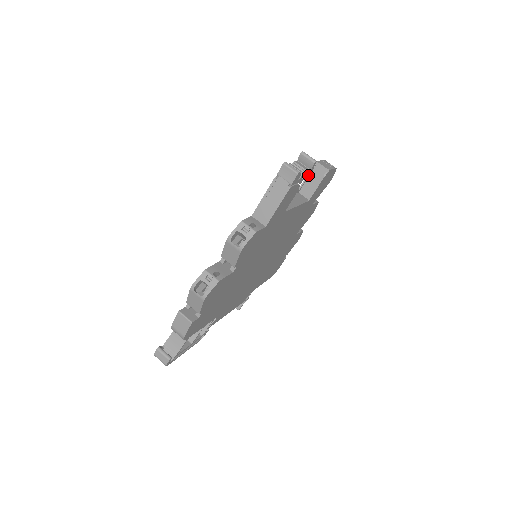
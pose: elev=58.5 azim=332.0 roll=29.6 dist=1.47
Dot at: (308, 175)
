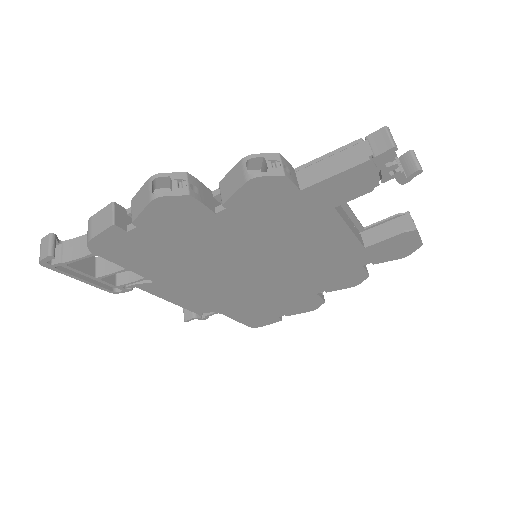
Dot at: (387, 219)
